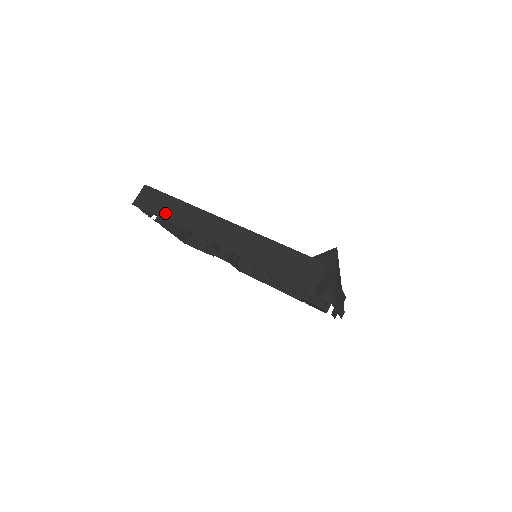
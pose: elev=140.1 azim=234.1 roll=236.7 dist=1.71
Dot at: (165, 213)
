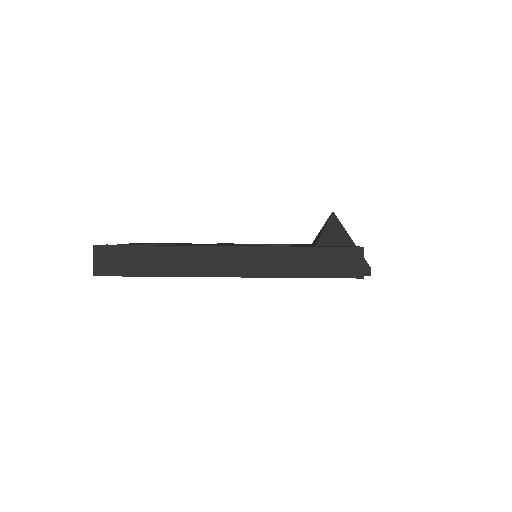
Dot at: (147, 269)
